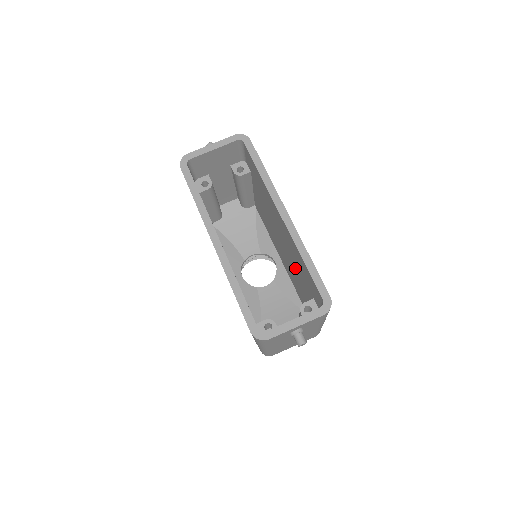
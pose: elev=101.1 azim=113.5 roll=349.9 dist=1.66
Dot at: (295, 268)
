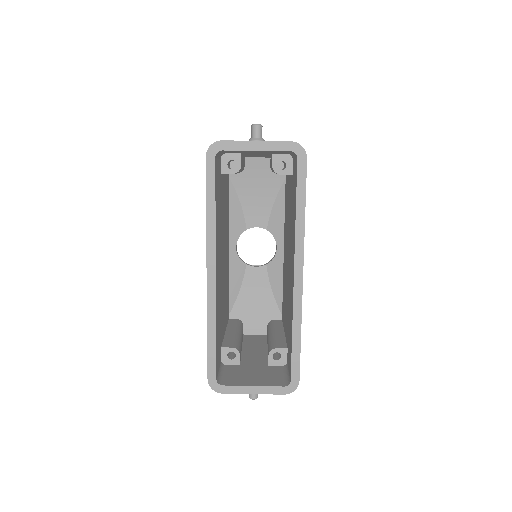
Dot at: (287, 300)
